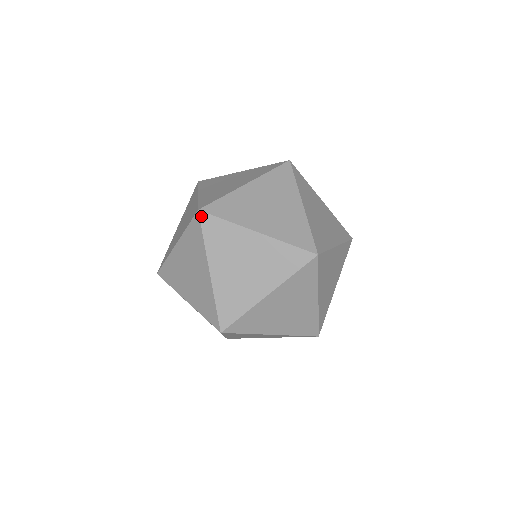
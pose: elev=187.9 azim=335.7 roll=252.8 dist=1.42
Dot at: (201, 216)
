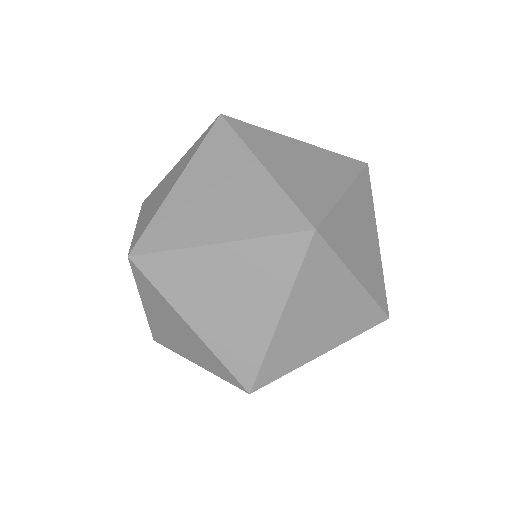
Dot at: (136, 262)
